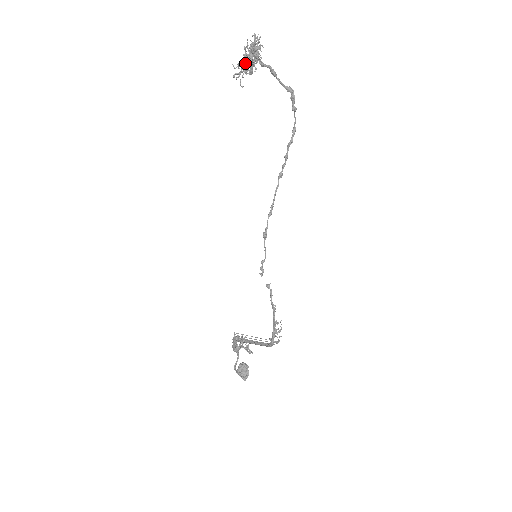
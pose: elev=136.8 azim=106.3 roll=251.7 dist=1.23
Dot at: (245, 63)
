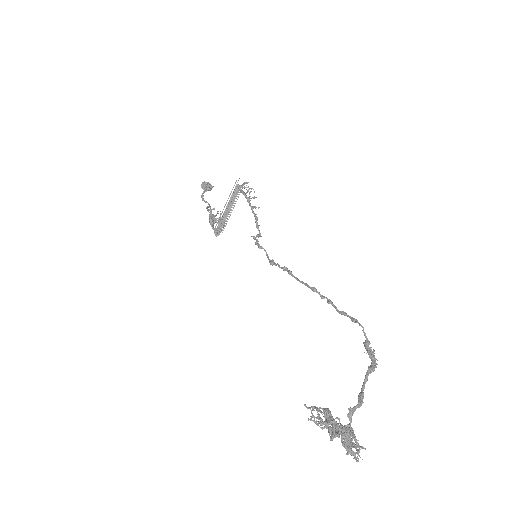
Dot at: (329, 431)
